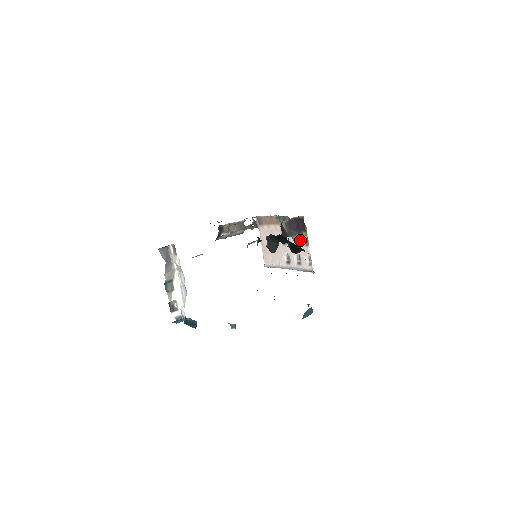
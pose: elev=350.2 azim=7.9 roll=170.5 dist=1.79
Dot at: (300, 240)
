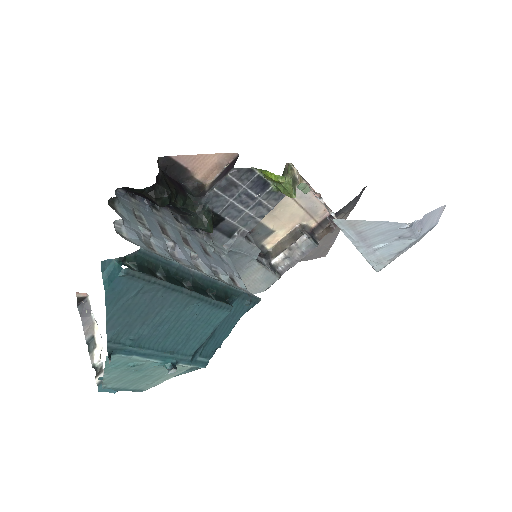
Dot at: occluded
